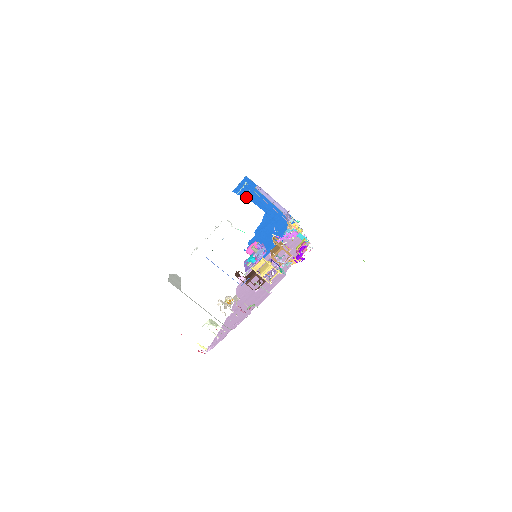
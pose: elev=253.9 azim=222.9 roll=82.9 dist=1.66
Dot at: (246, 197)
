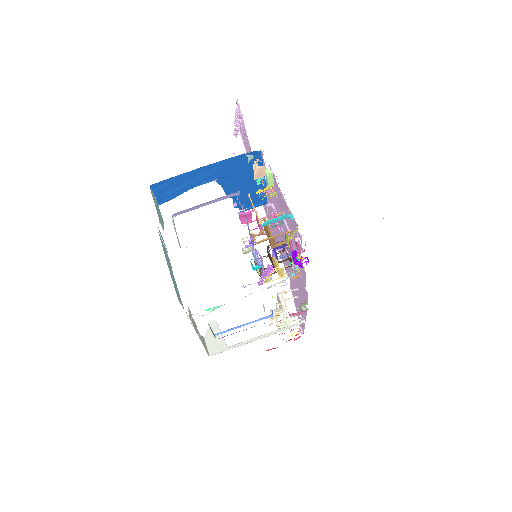
Dot at: (178, 194)
